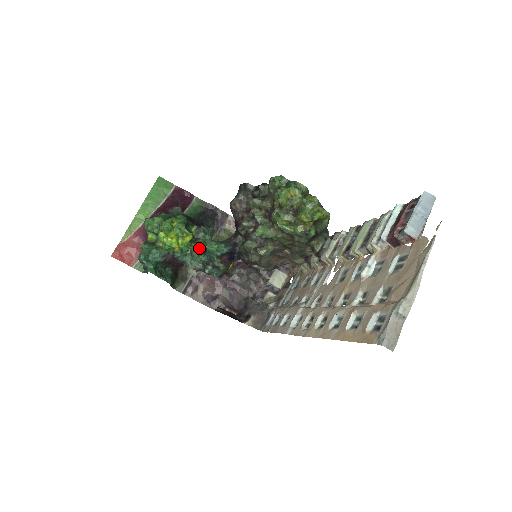
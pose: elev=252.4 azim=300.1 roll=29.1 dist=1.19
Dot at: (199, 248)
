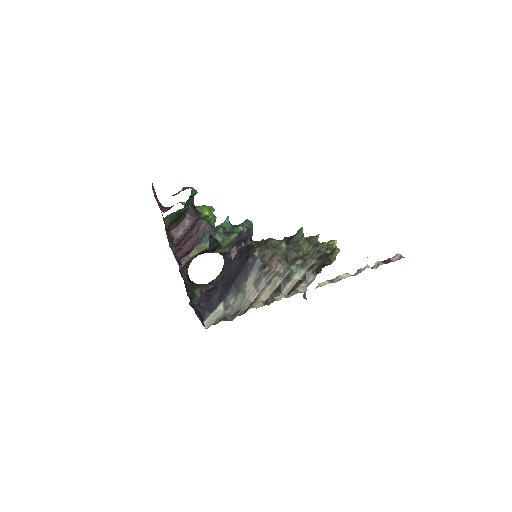
Dot at: occluded
